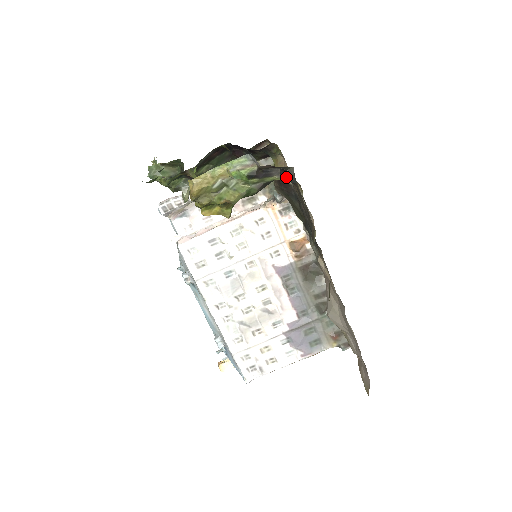
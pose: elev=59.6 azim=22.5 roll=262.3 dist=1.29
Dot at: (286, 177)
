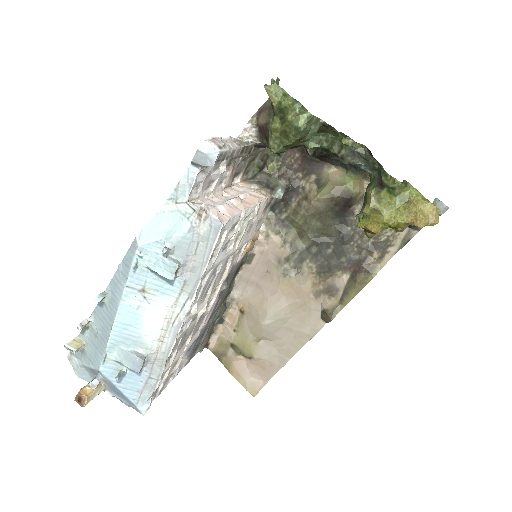
Dot at: occluded
